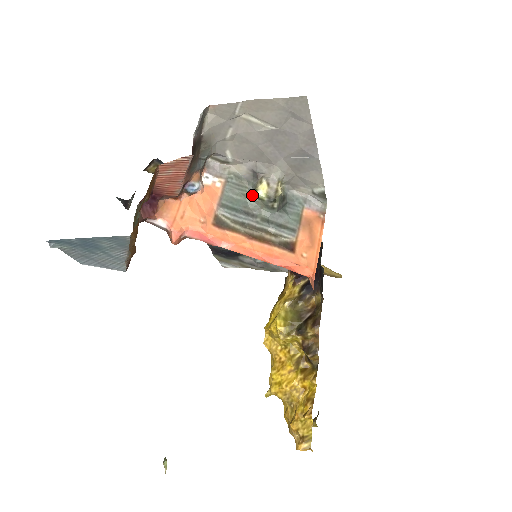
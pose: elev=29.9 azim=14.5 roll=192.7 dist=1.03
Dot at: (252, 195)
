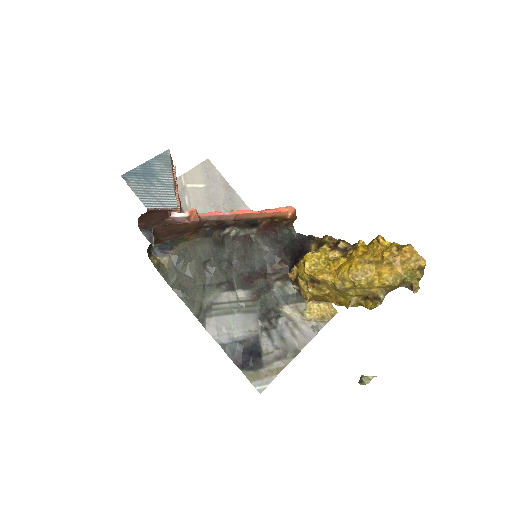
Dot at: occluded
